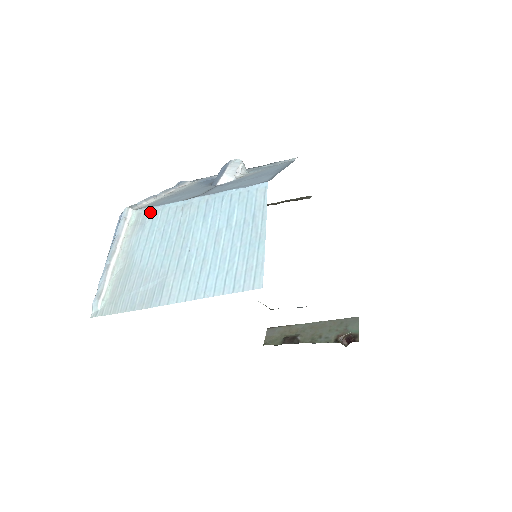
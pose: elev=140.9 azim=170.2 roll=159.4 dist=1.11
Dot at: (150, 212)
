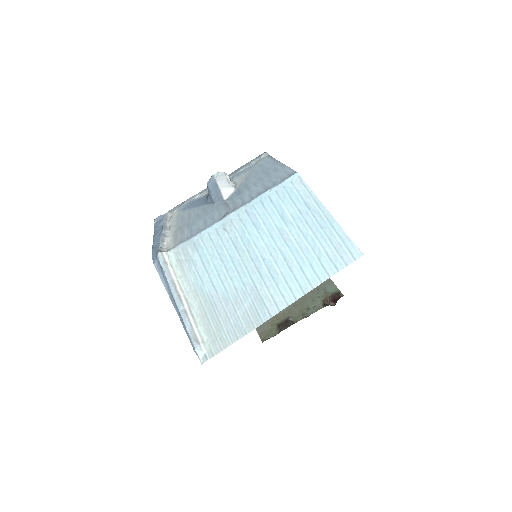
Dot at: (188, 246)
